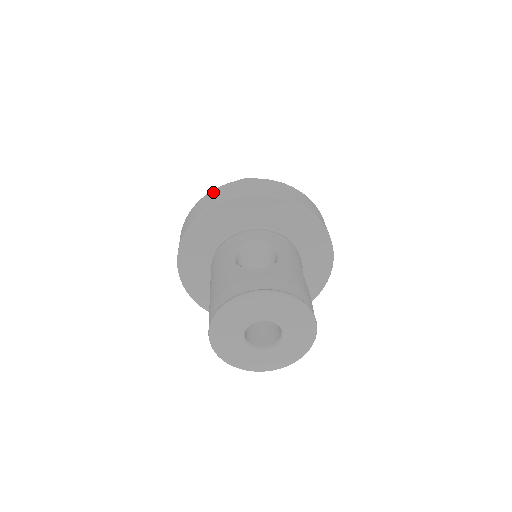
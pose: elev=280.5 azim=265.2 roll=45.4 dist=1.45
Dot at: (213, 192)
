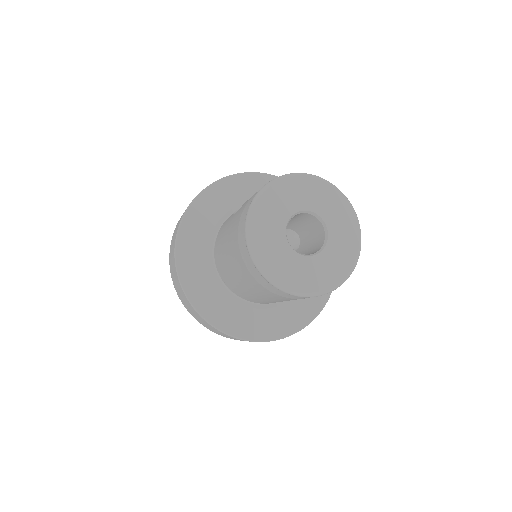
Dot at: occluded
